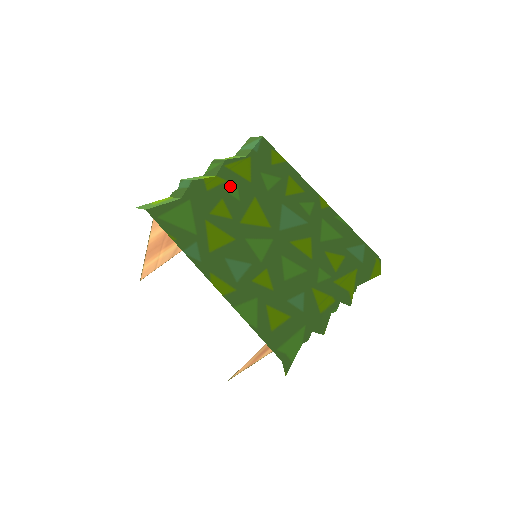
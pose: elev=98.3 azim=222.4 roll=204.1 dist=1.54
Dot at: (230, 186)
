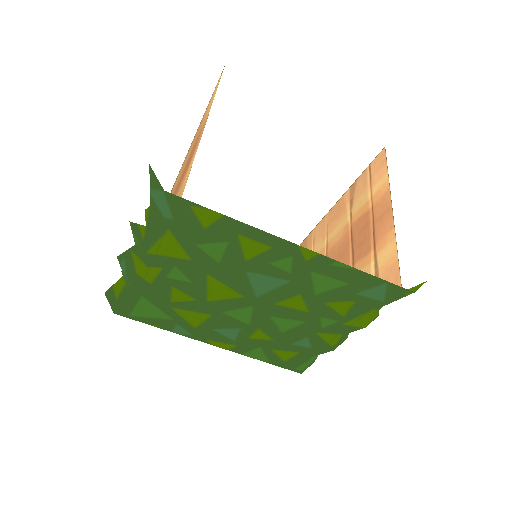
Dot at: (170, 272)
